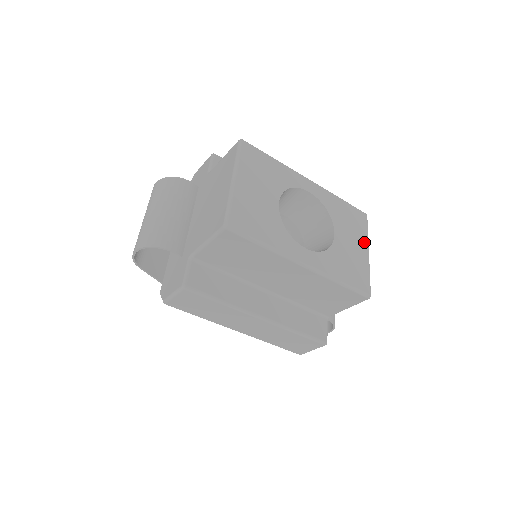
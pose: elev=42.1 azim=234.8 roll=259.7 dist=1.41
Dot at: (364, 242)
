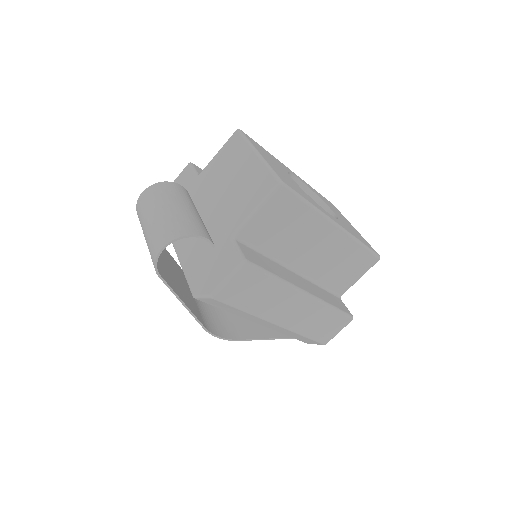
Dot at: (347, 221)
